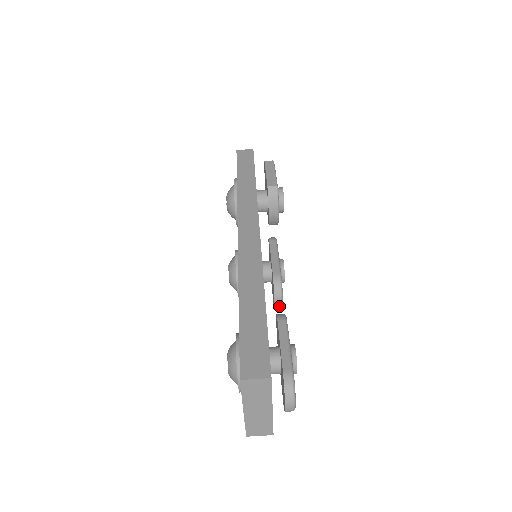
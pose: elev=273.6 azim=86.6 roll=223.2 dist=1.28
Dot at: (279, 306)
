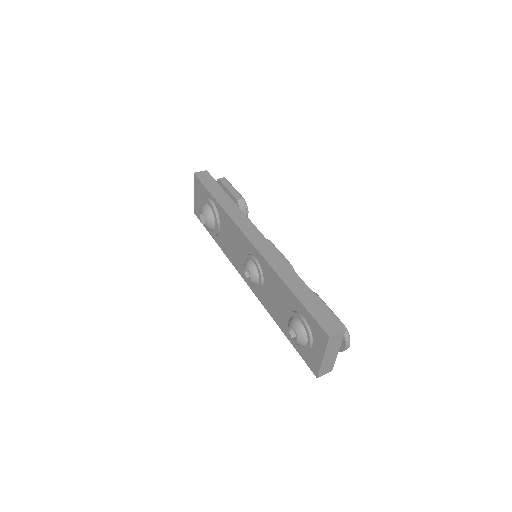
Dot at: occluded
